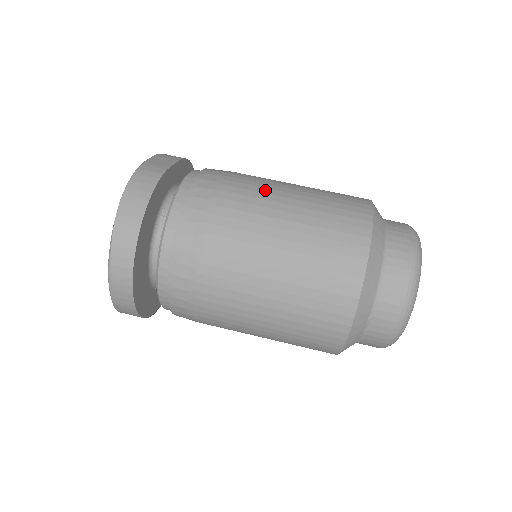
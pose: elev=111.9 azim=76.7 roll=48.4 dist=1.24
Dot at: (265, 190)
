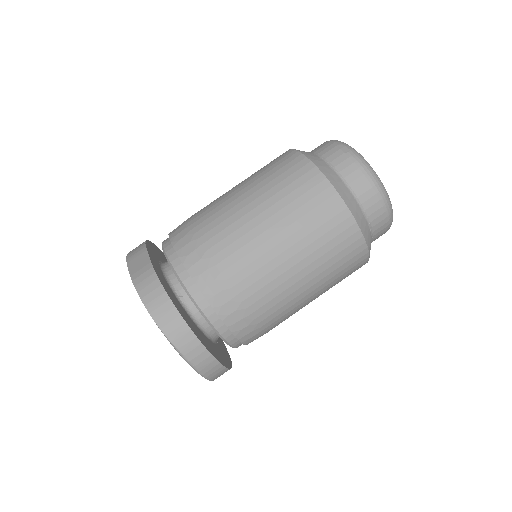
Dot at: (228, 214)
